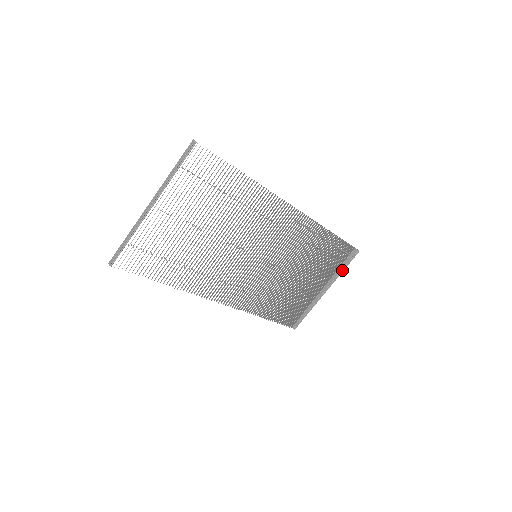
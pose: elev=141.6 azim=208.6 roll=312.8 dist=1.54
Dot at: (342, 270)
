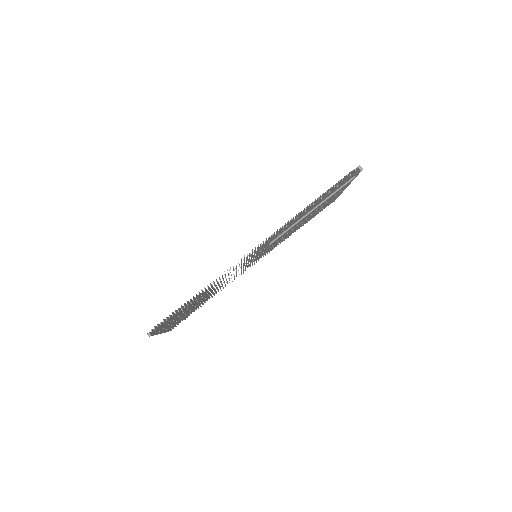
Dot at: (353, 179)
